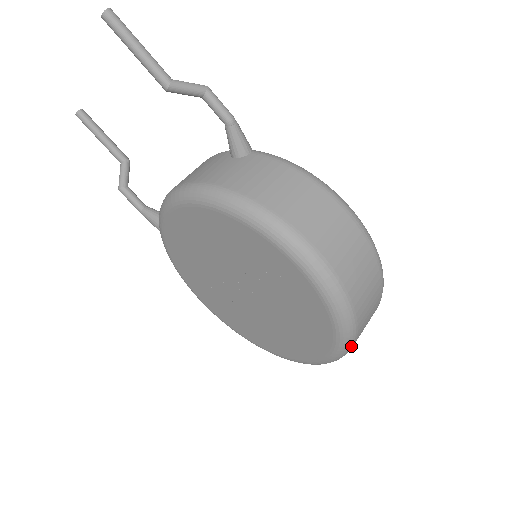
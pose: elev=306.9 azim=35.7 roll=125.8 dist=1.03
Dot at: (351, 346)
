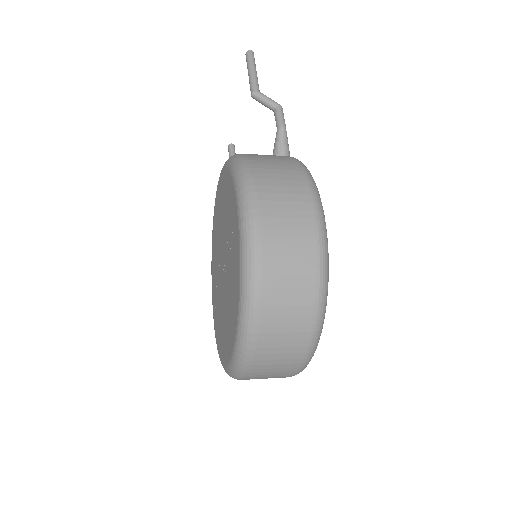
Dot at: (252, 329)
